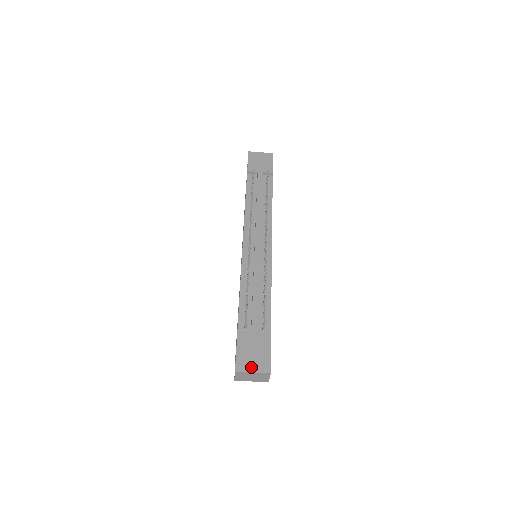
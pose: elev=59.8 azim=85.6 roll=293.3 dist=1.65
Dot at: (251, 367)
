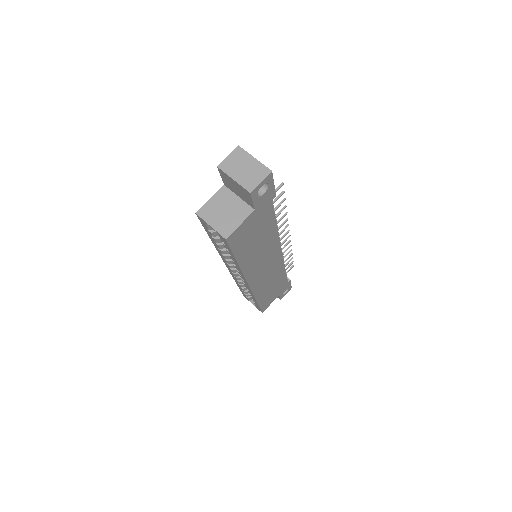
Dot at: (254, 160)
